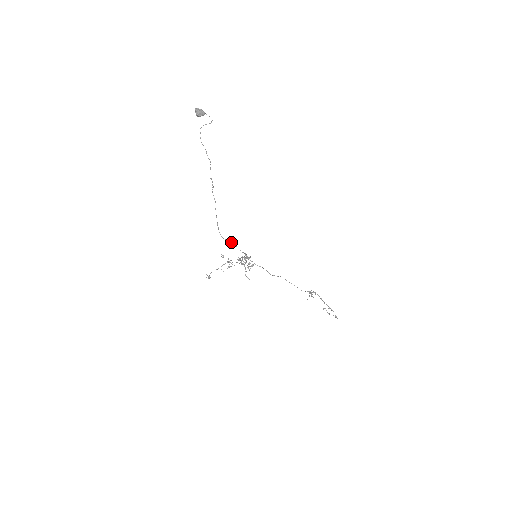
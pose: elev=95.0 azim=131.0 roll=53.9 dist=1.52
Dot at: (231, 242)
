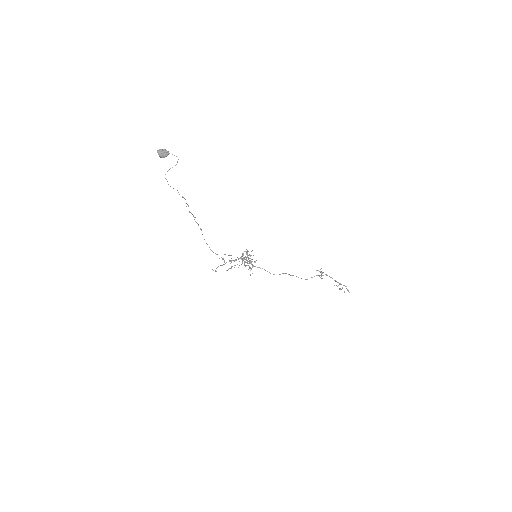
Dot at: occluded
